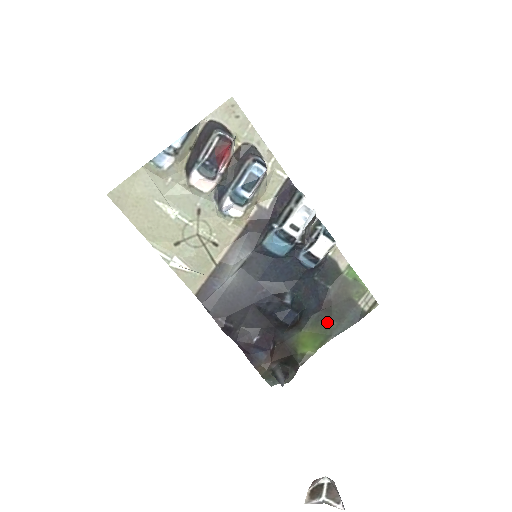
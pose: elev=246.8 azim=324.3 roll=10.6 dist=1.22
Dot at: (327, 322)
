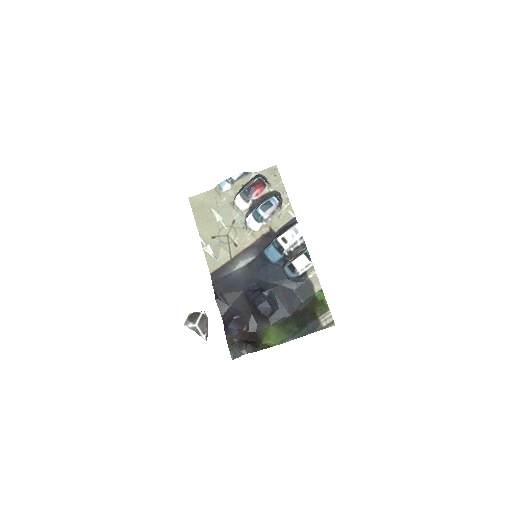
Dot at: (292, 326)
